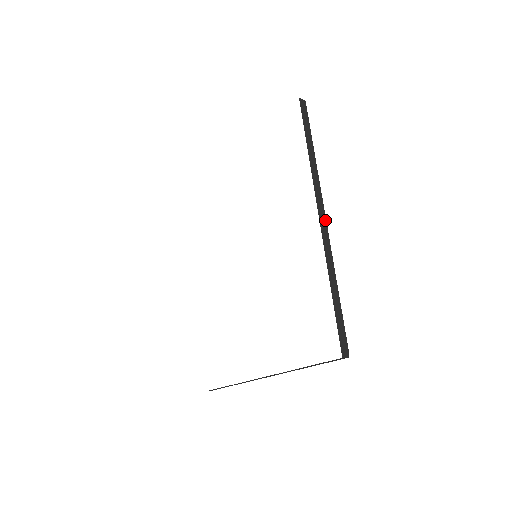
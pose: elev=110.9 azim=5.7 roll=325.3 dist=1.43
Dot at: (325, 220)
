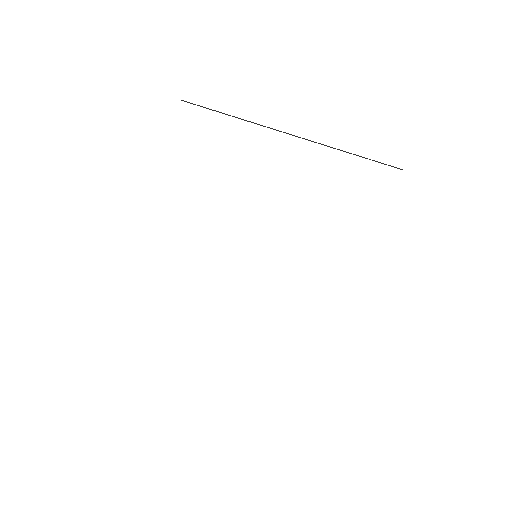
Dot at: occluded
